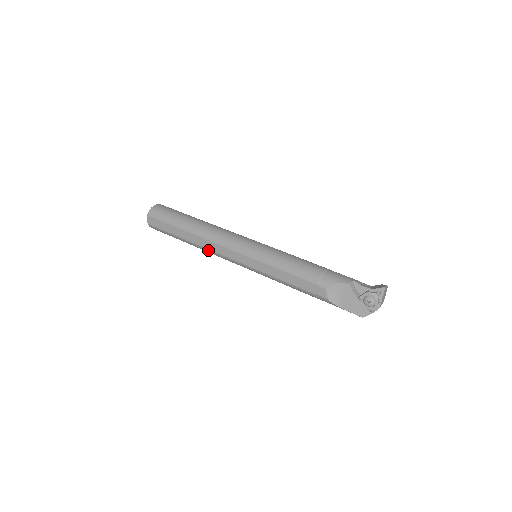
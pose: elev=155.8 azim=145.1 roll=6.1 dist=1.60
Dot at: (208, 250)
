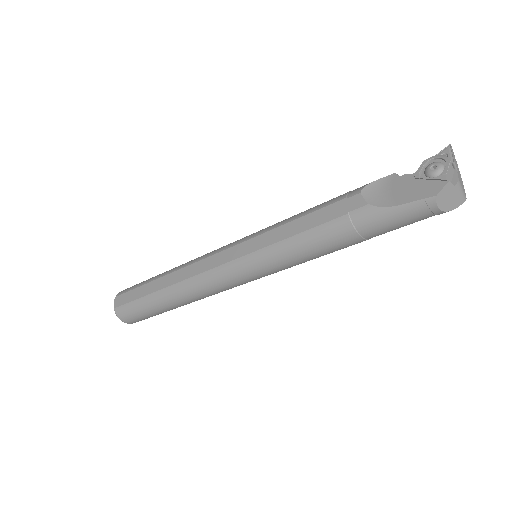
Dot at: (188, 281)
